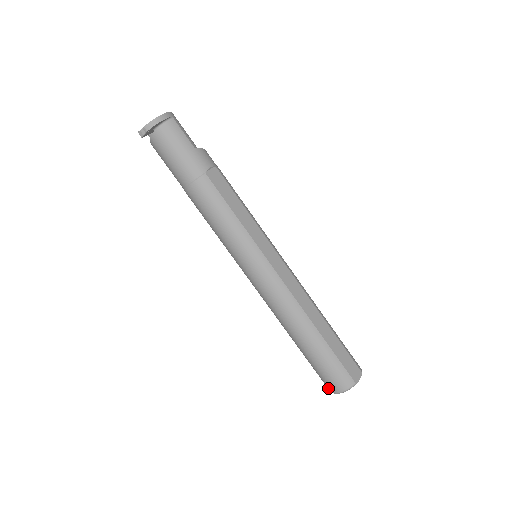
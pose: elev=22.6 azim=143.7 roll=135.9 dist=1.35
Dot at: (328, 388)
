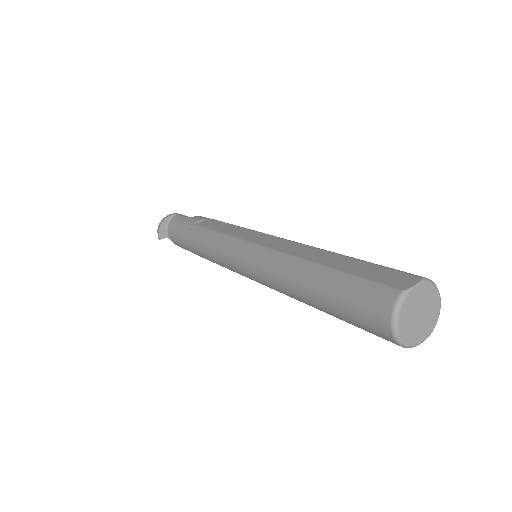
Dot at: (388, 339)
